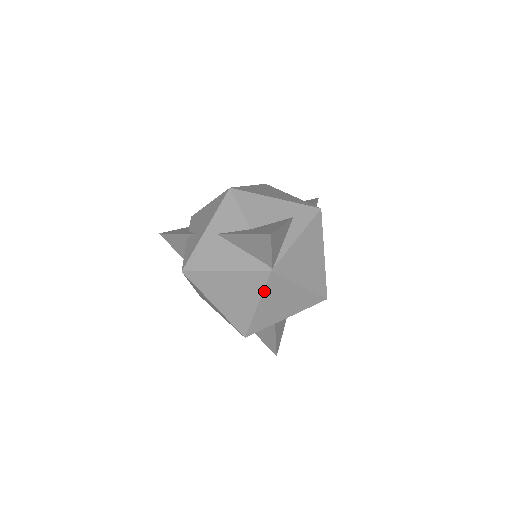
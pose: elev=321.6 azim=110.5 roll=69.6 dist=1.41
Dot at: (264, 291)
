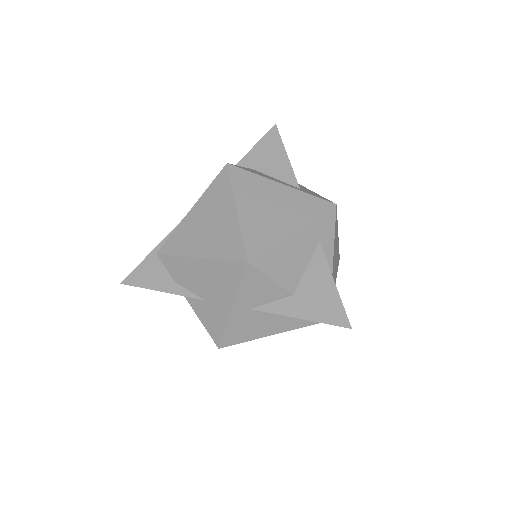
Dot at: occluded
